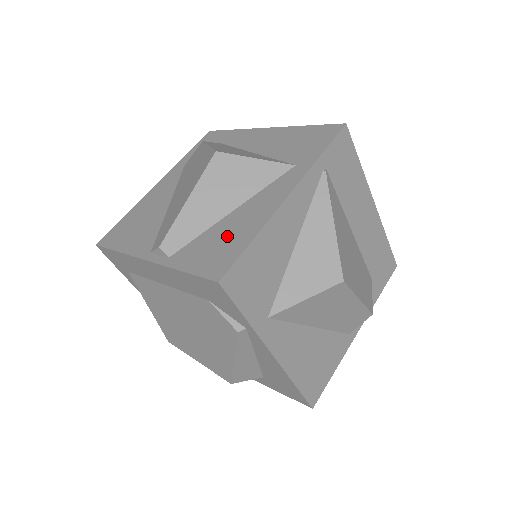
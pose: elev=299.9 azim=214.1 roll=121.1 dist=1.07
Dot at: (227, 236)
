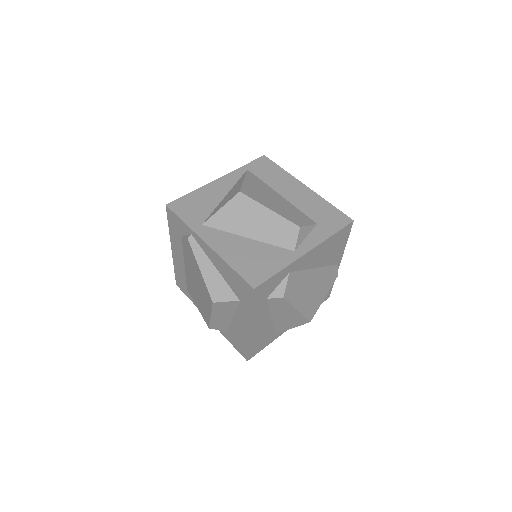
Dot at: occluded
